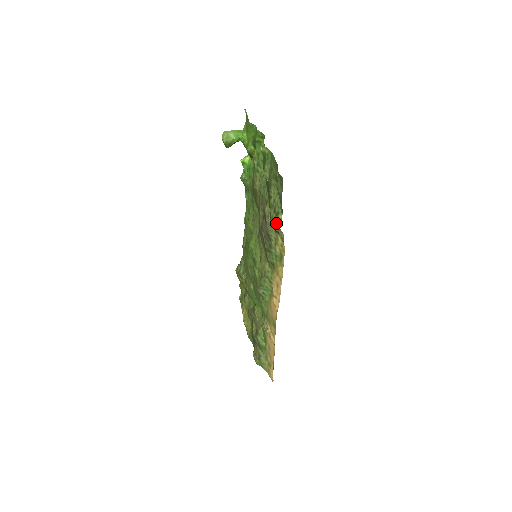
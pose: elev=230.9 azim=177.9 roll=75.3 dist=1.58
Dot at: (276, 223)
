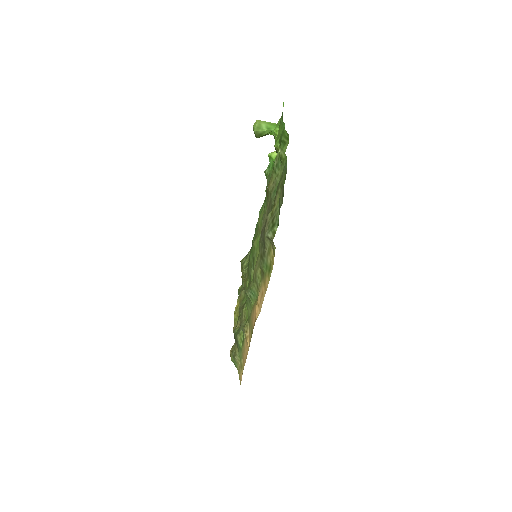
Dot at: (270, 234)
